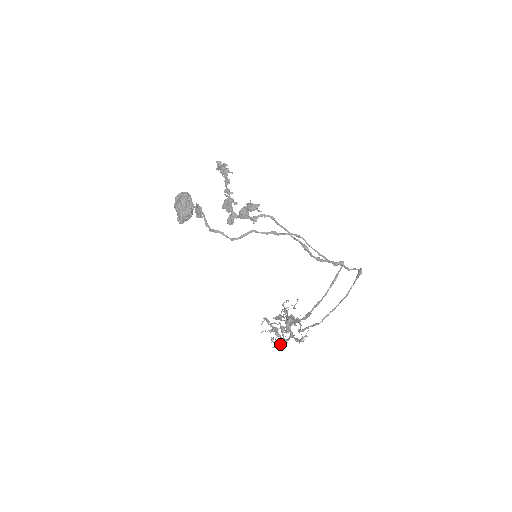
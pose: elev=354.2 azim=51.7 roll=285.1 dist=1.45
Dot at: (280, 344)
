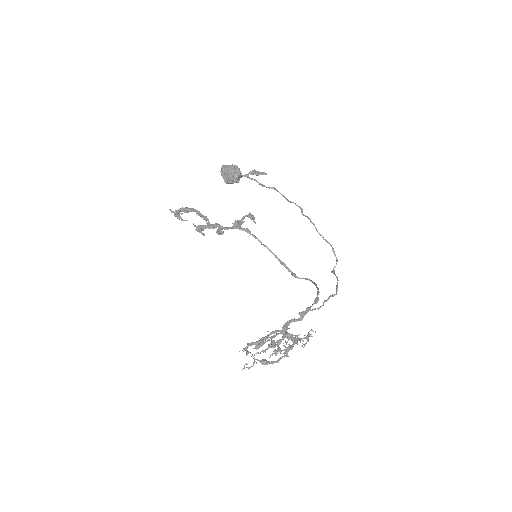
Dot at: (296, 341)
